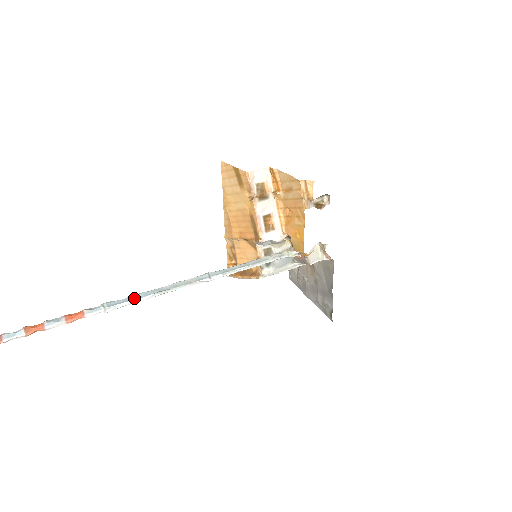
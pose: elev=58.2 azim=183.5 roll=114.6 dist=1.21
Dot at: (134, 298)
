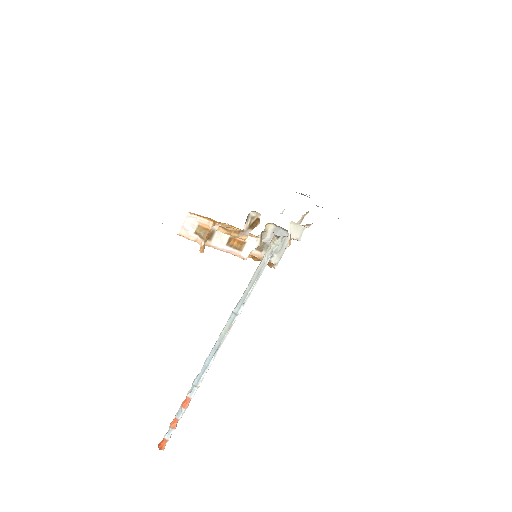
Dot at: (205, 367)
